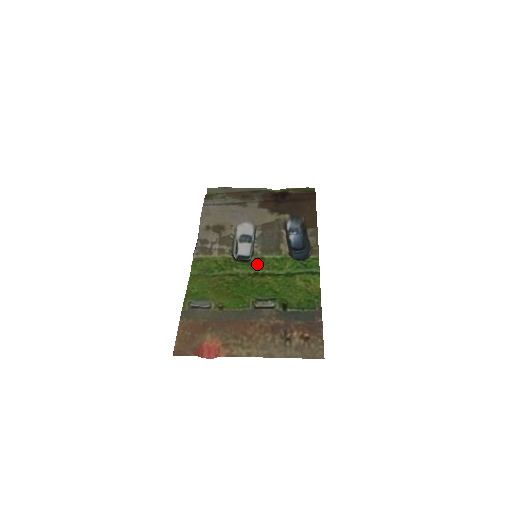
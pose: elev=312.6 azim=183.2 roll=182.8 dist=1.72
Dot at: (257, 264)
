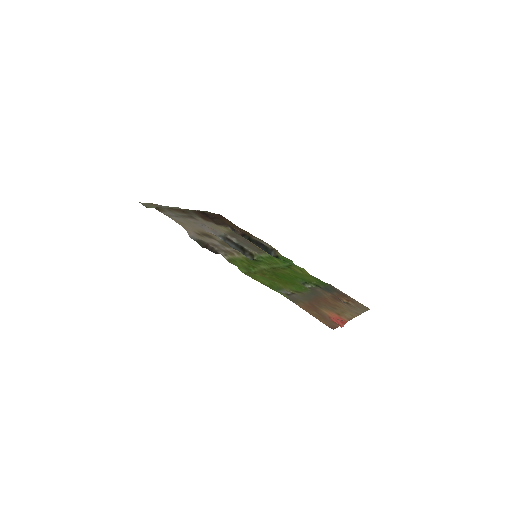
Dot at: (265, 261)
